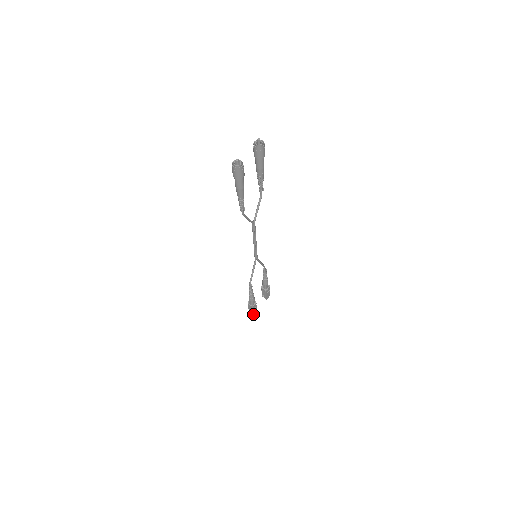
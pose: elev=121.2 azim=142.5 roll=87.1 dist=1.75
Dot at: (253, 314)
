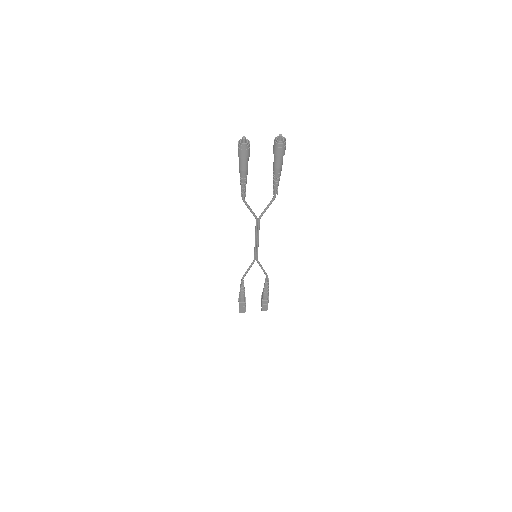
Dot at: (239, 312)
